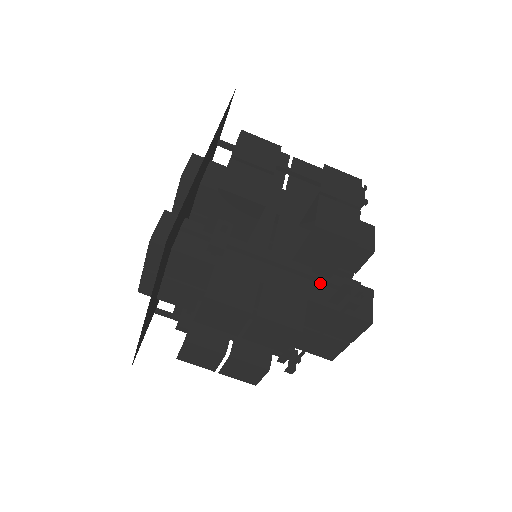
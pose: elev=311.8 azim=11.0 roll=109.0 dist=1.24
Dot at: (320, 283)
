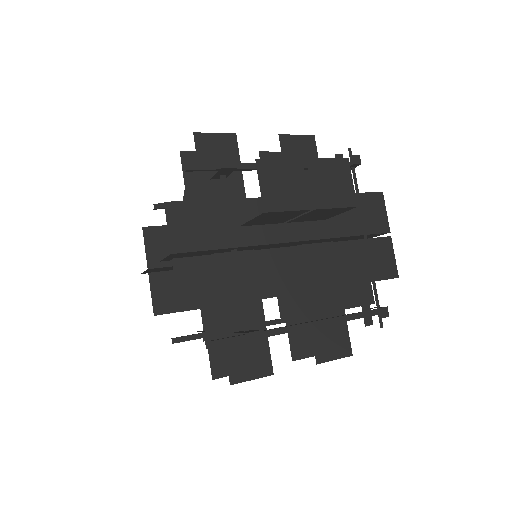
Dot at: occluded
